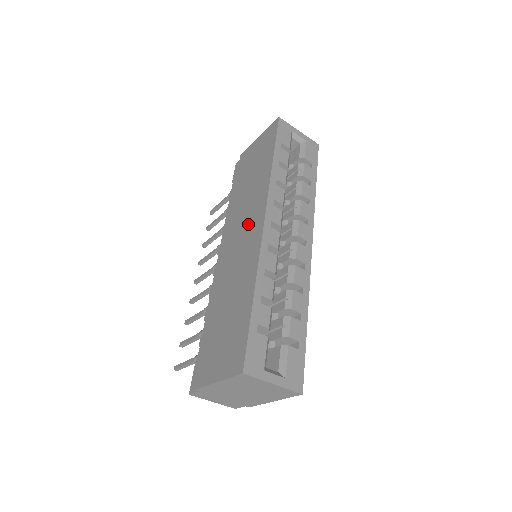
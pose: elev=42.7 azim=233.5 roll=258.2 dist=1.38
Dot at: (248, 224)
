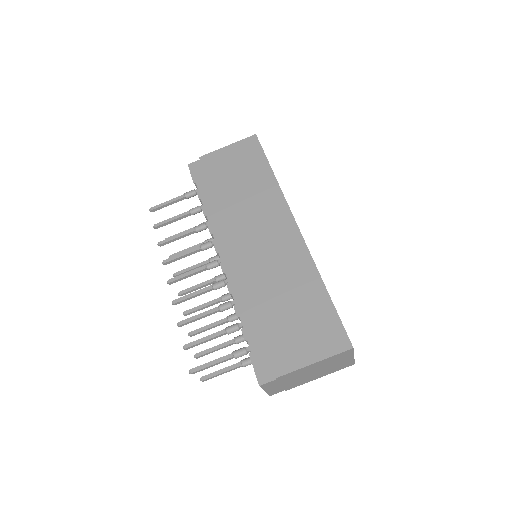
Dot at: (269, 226)
